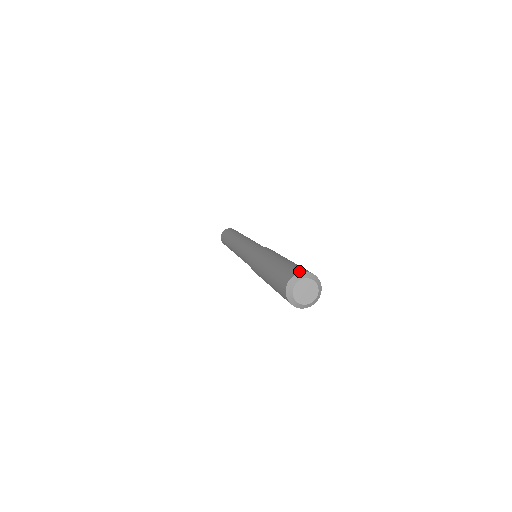
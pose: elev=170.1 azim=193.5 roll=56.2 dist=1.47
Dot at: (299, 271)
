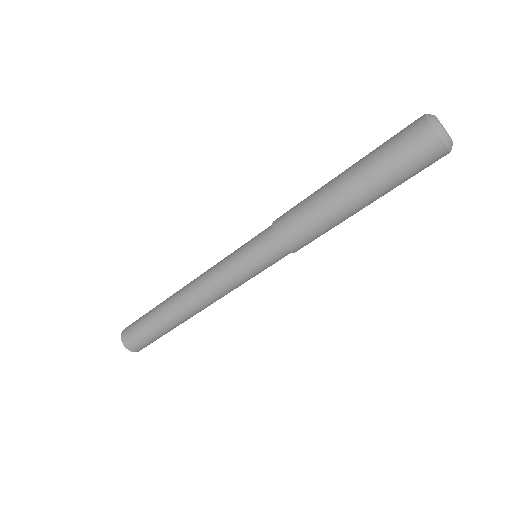
Dot at: occluded
